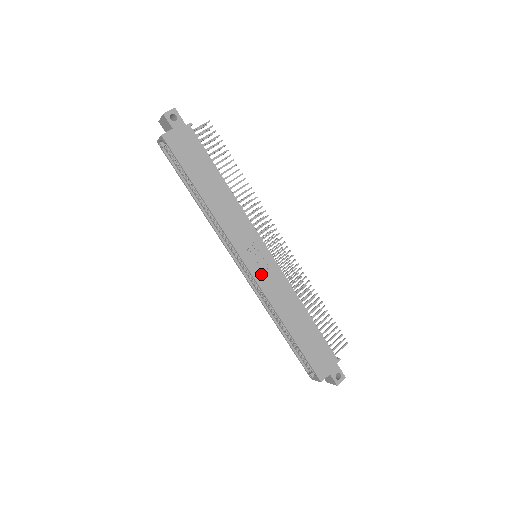
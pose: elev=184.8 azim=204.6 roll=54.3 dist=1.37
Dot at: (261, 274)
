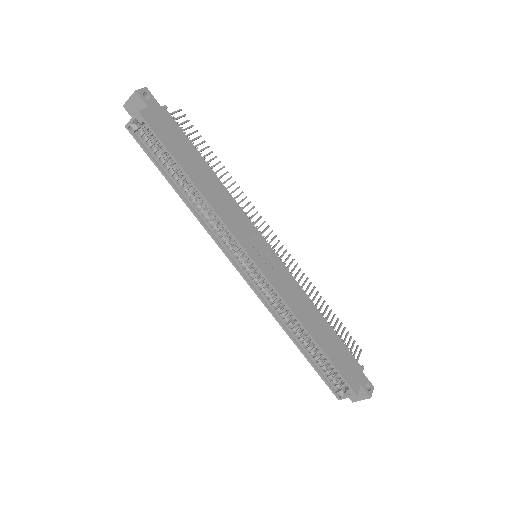
Dot at: (270, 272)
